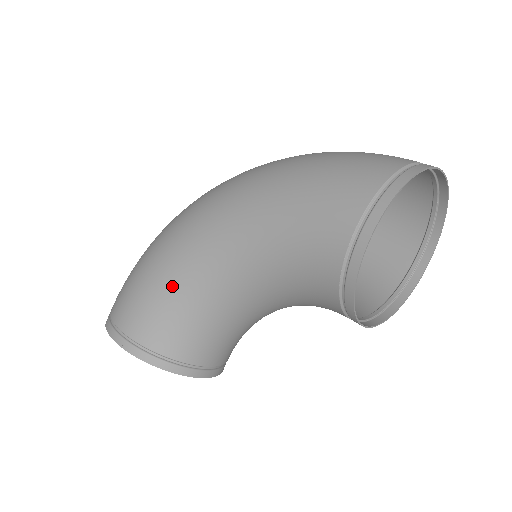
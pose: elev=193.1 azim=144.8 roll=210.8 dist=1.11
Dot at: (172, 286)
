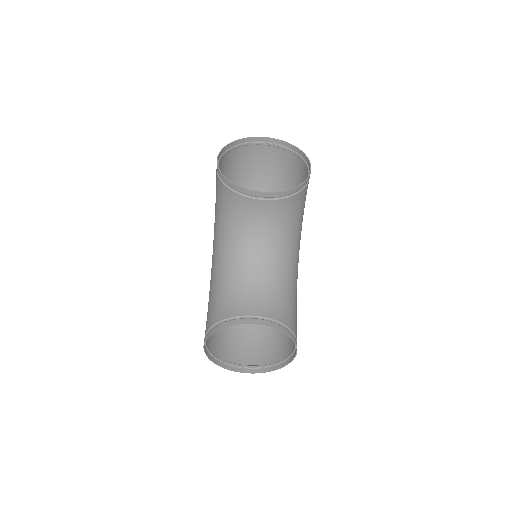
Dot at: (211, 290)
